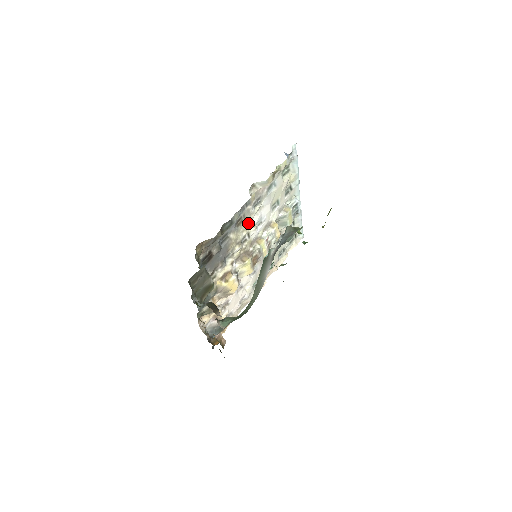
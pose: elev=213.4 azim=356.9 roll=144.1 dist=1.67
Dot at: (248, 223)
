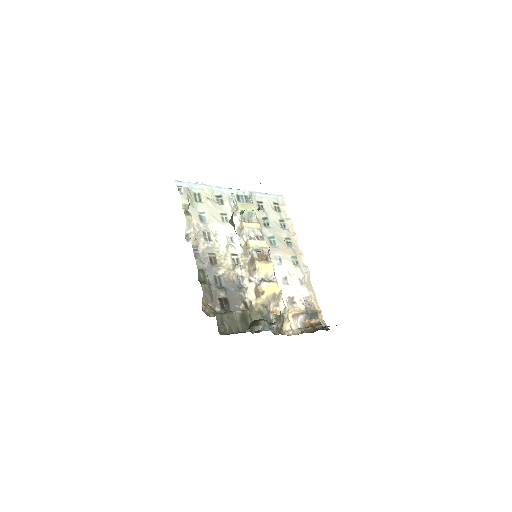
Dot at: (221, 252)
